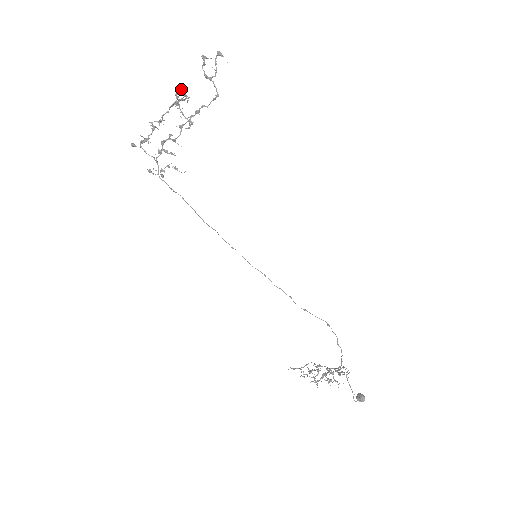
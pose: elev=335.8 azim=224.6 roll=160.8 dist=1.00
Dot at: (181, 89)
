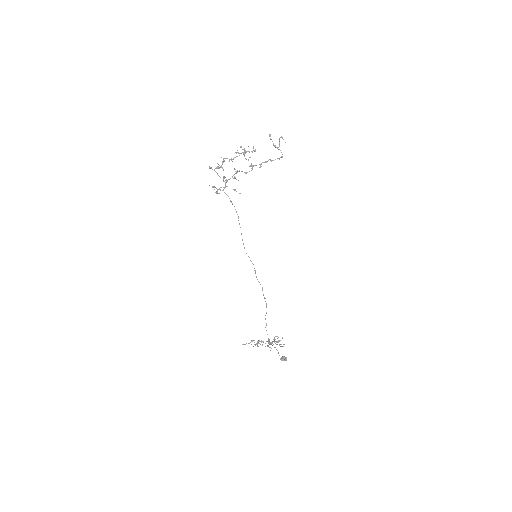
Dot at: occluded
